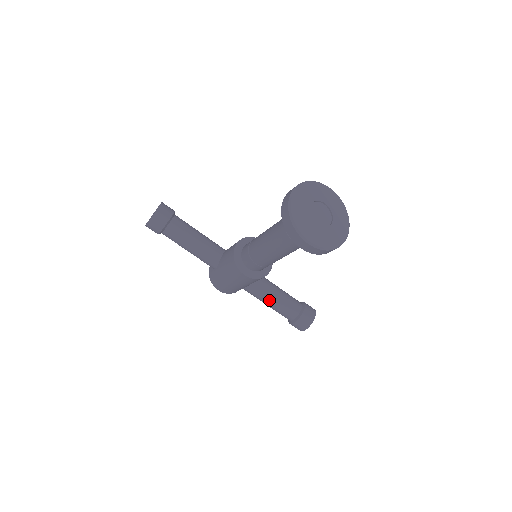
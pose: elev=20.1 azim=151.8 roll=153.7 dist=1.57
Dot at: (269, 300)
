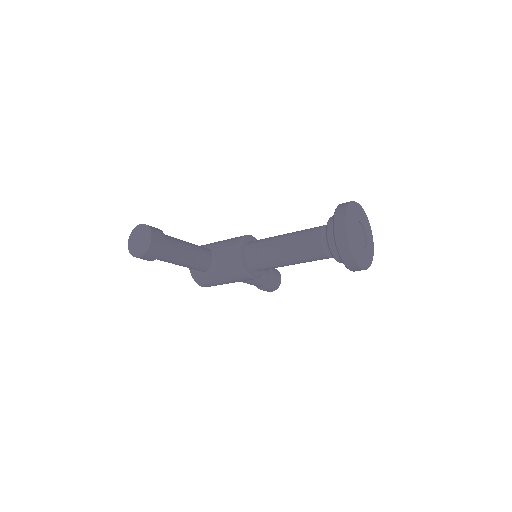
Dot at: (249, 280)
